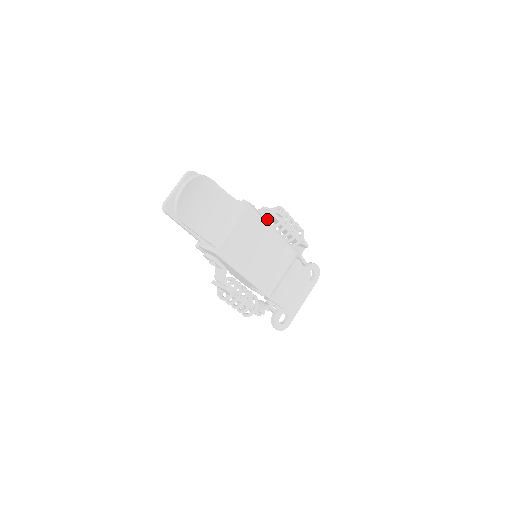
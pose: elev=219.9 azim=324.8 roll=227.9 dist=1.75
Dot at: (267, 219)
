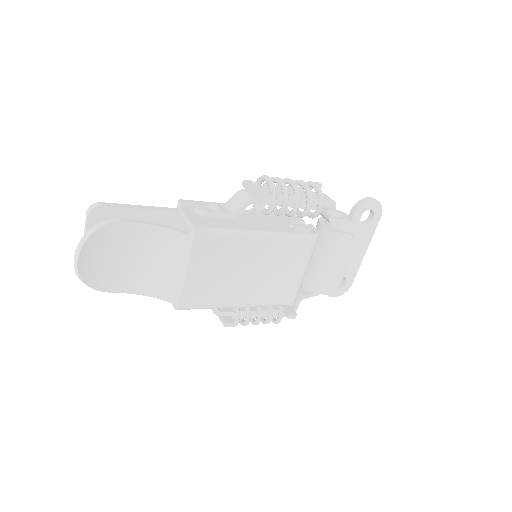
Dot at: occluded
